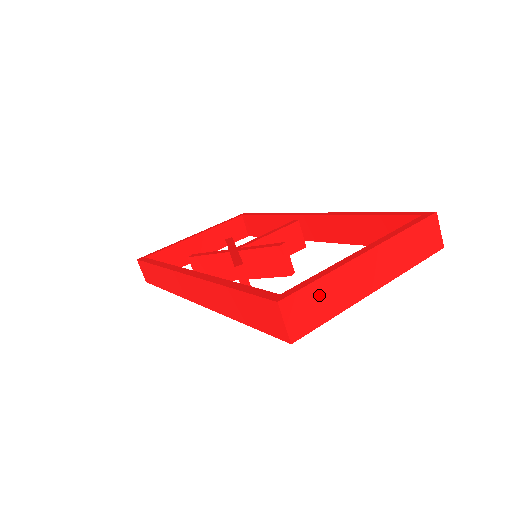
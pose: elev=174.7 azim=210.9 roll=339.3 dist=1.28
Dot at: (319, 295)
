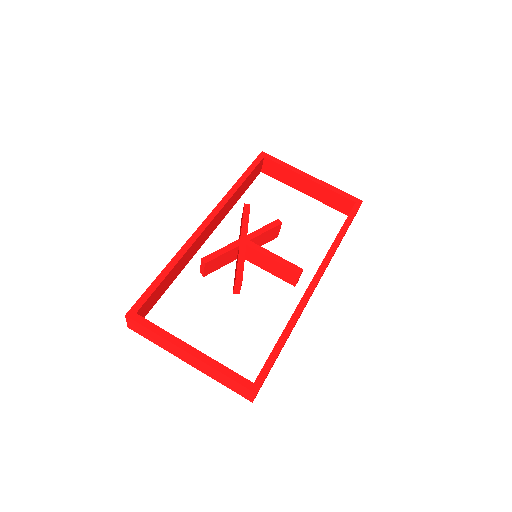
Dot at: (150, 334)
